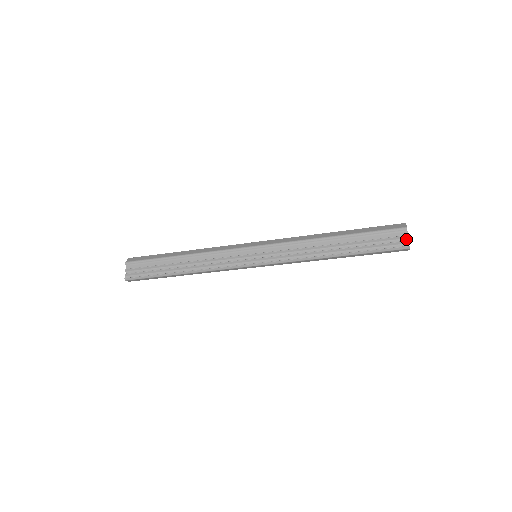
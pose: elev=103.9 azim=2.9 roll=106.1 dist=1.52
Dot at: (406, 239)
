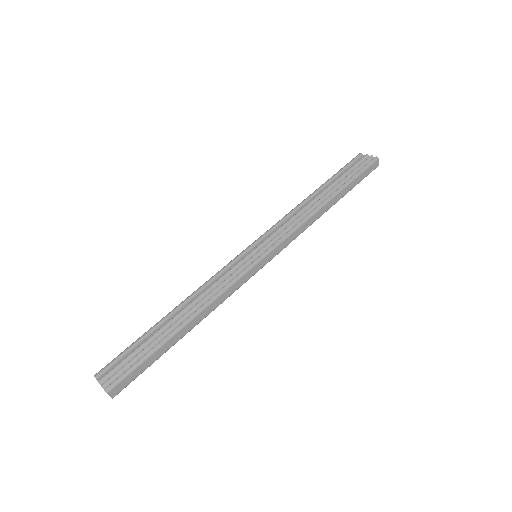
Dot at: (369, 157)
